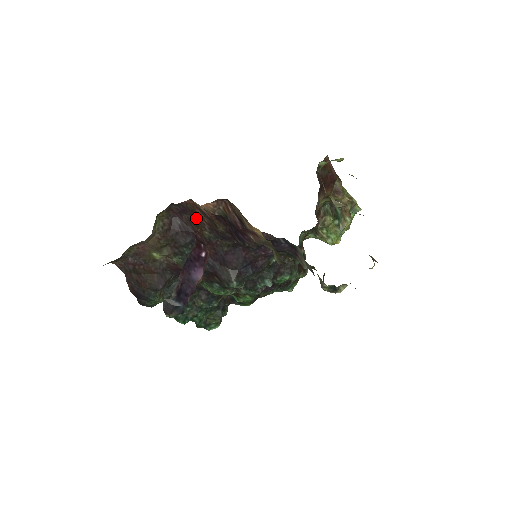
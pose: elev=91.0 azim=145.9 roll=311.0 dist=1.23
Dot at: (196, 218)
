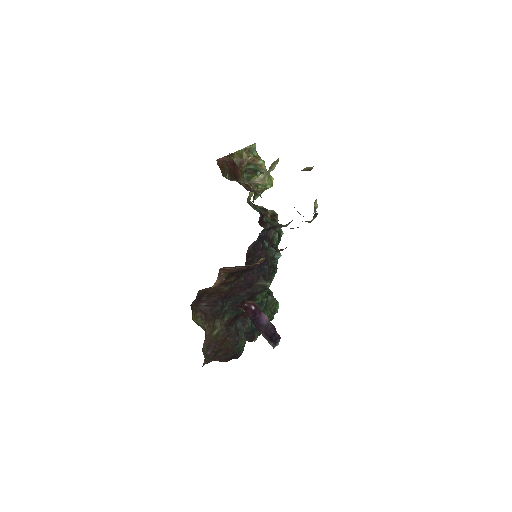
Dot at: (211, 291)
